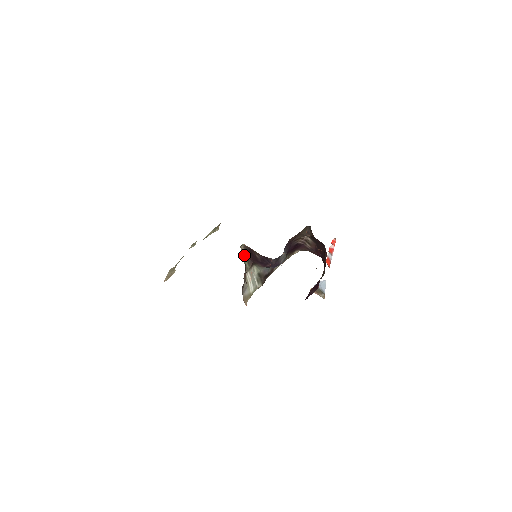
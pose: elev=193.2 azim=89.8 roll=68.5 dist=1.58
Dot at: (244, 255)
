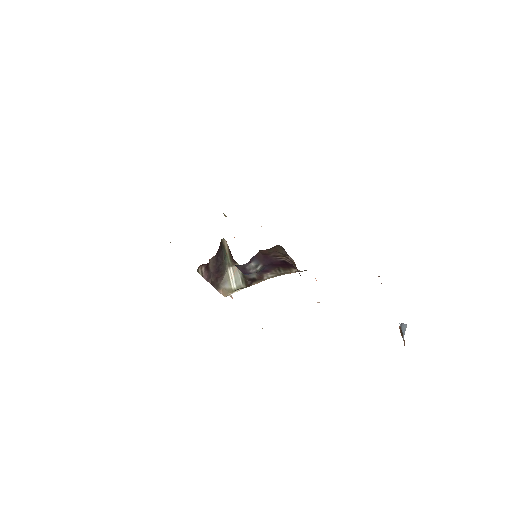
Dot at: (227, 249)
